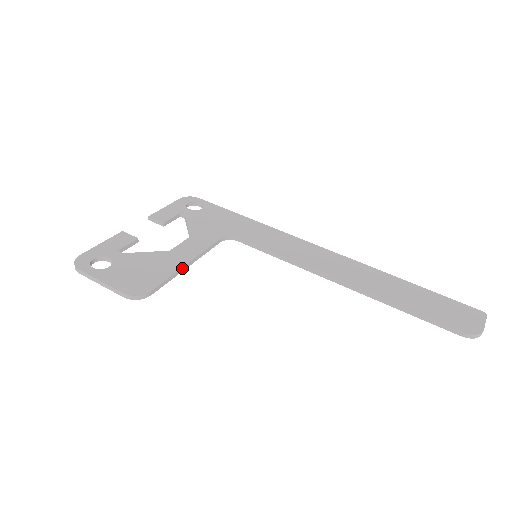
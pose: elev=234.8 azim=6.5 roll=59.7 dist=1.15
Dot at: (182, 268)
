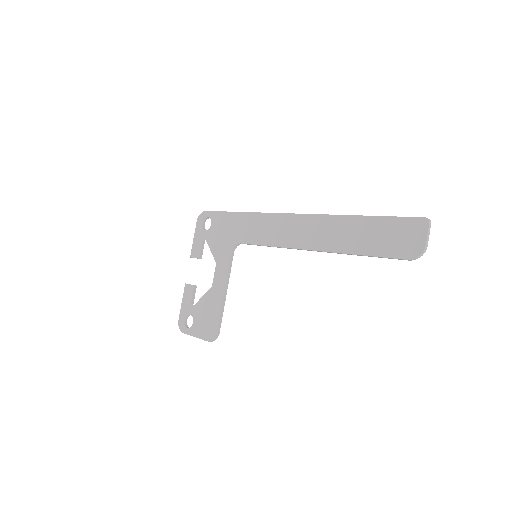
Dot at: (223, 300)
